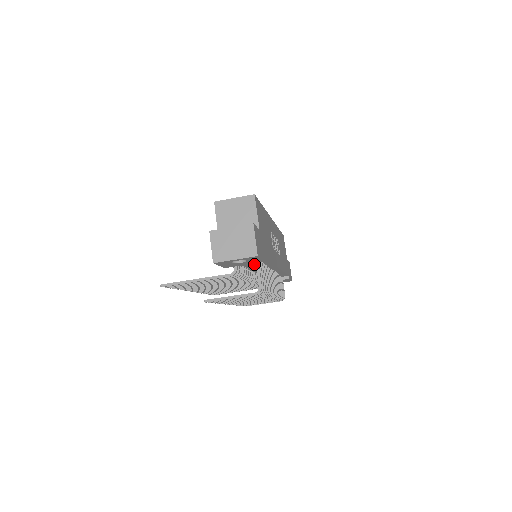
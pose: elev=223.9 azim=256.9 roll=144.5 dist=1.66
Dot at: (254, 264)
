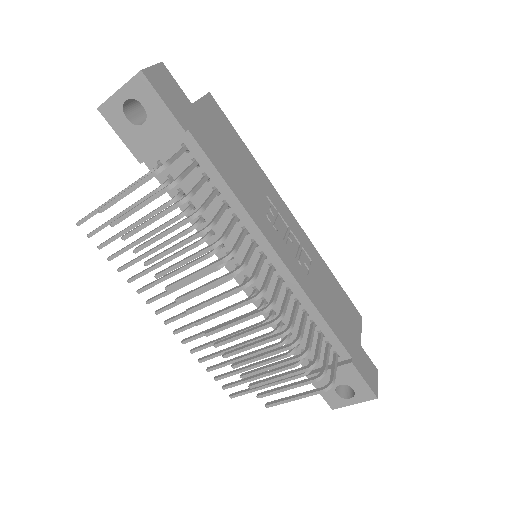
Dot at: (204, 192)
